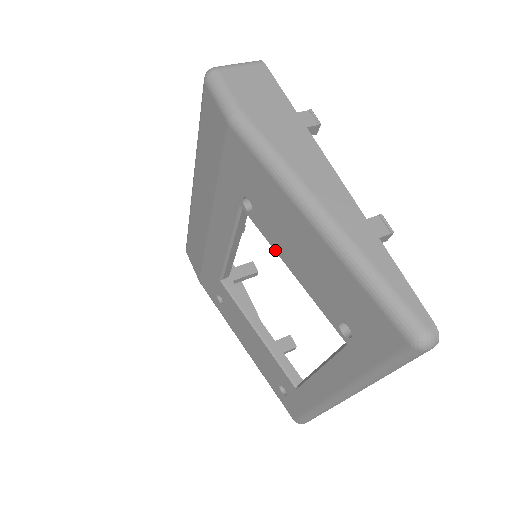
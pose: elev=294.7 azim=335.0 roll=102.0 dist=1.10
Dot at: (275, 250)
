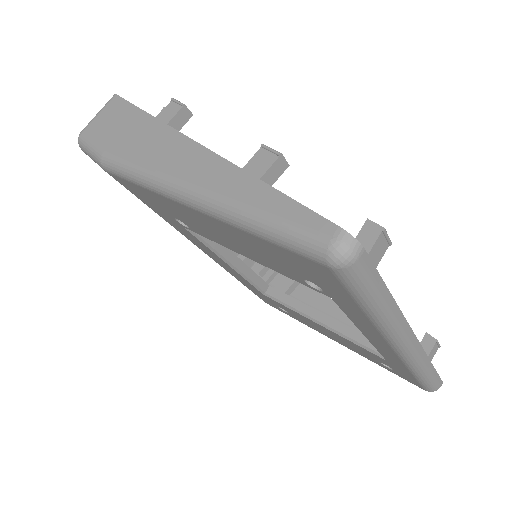
Dot at: (226, 247)
